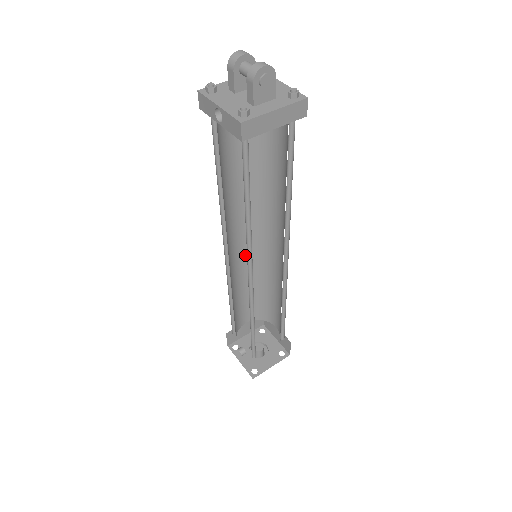
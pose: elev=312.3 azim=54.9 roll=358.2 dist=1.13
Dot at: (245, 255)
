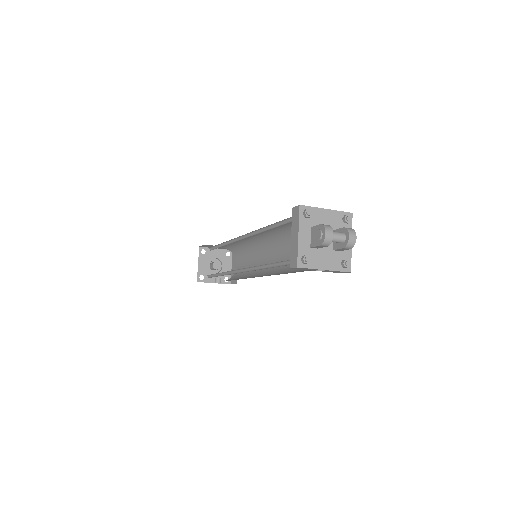
Dot at: occluded
